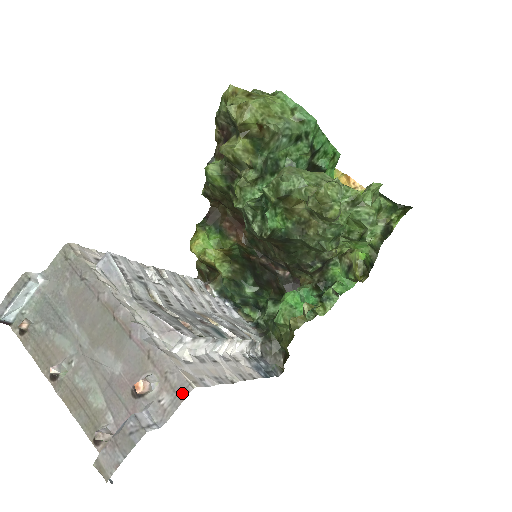
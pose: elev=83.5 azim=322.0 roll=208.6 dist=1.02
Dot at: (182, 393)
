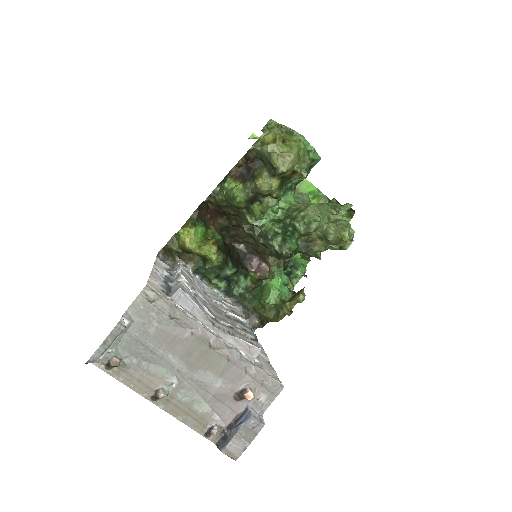
Dot at: (276, 392)
